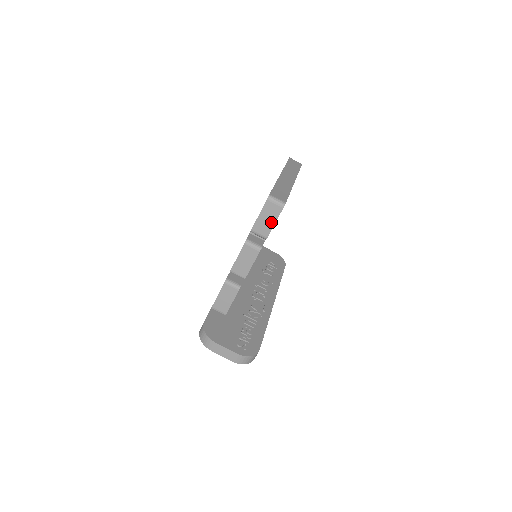
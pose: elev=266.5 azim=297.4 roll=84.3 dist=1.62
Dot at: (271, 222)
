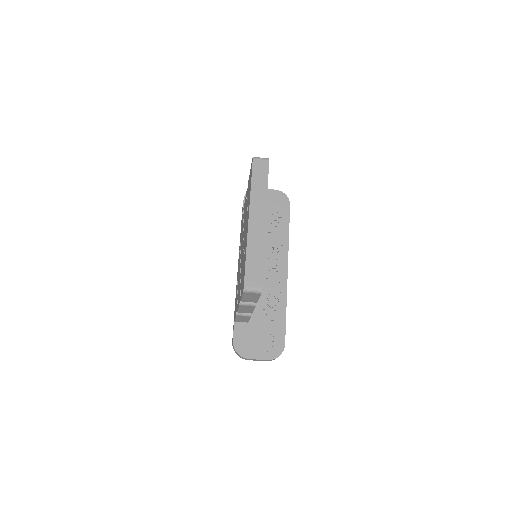
Dot at: (255, 298)
